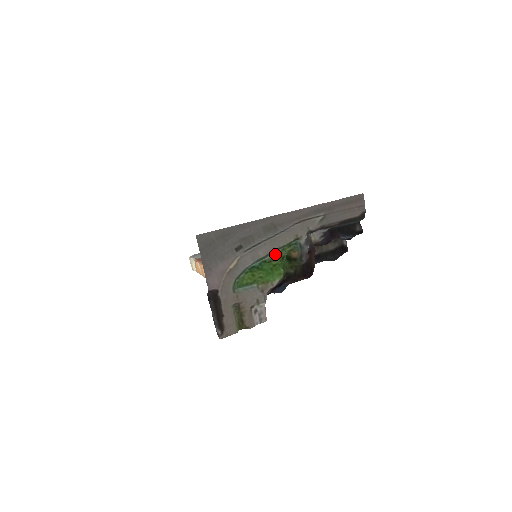
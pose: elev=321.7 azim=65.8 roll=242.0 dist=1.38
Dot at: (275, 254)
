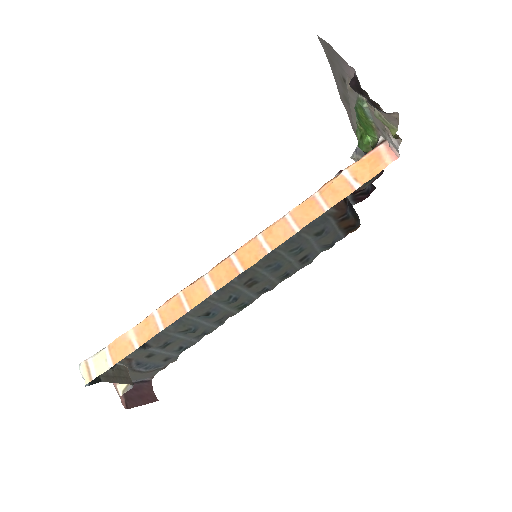
Dot at: (357, 125)
